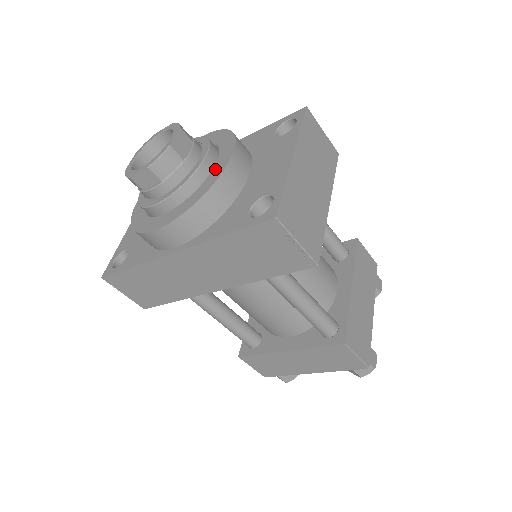
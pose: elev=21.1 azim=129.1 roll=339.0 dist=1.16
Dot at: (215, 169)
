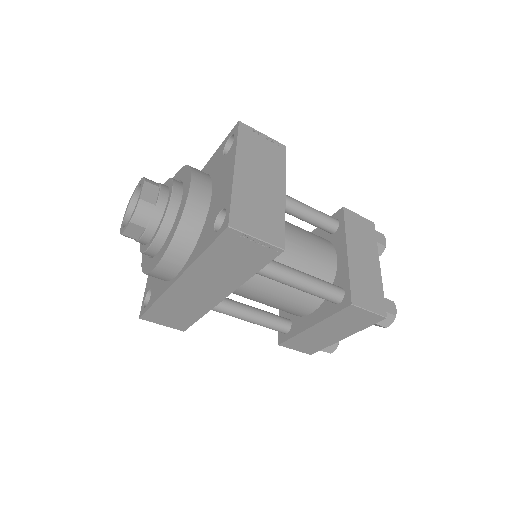
Dot at: (181, 203)
